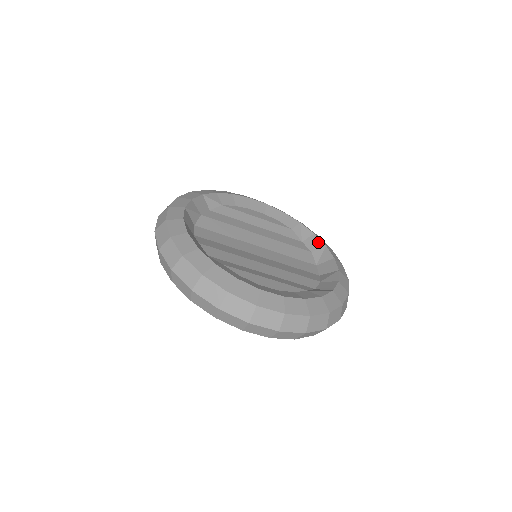
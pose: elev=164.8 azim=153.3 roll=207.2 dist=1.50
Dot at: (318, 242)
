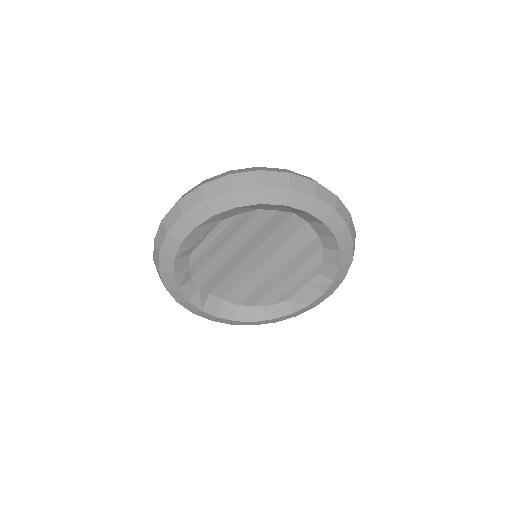
Dot at: occluded
